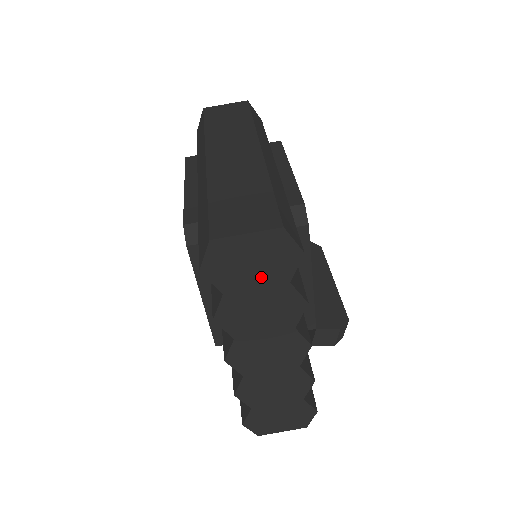
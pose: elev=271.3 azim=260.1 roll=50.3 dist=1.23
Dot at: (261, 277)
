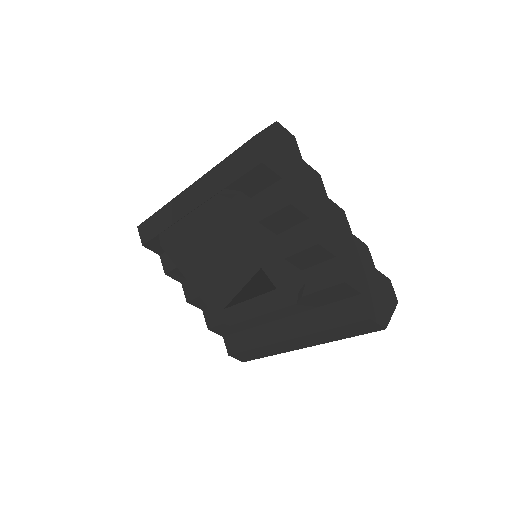
Dot at: (289, 159)
